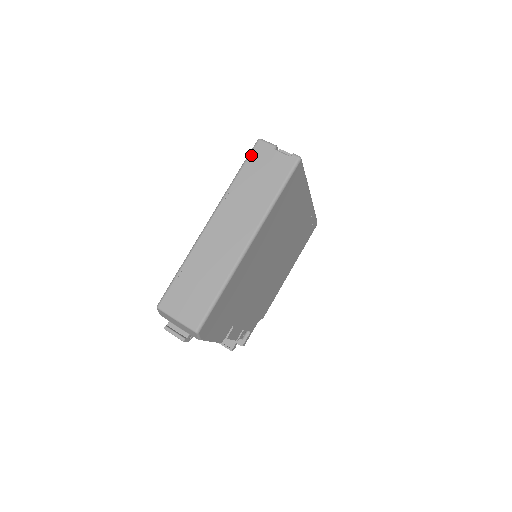
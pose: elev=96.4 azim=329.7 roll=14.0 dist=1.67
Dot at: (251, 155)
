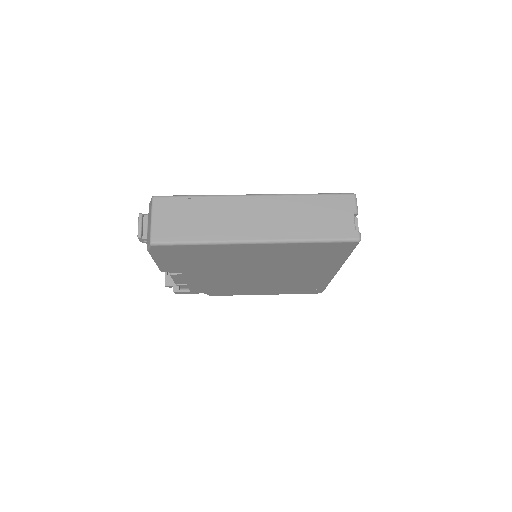
Dot at: (336, 196)
